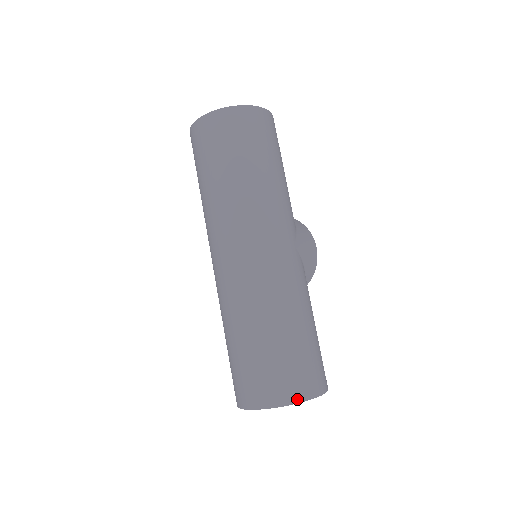
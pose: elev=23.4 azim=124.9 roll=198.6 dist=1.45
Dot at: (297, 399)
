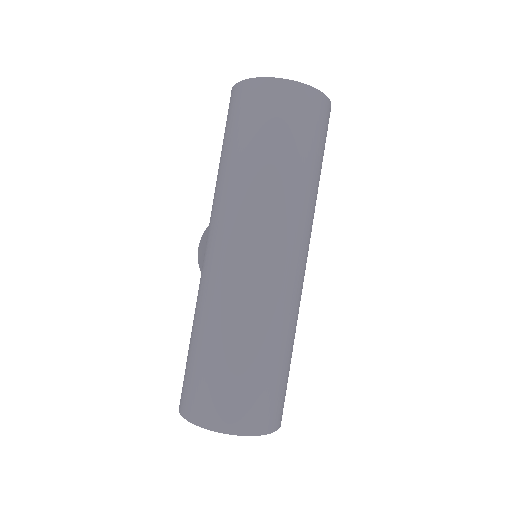
Dot at: (277, 426)
